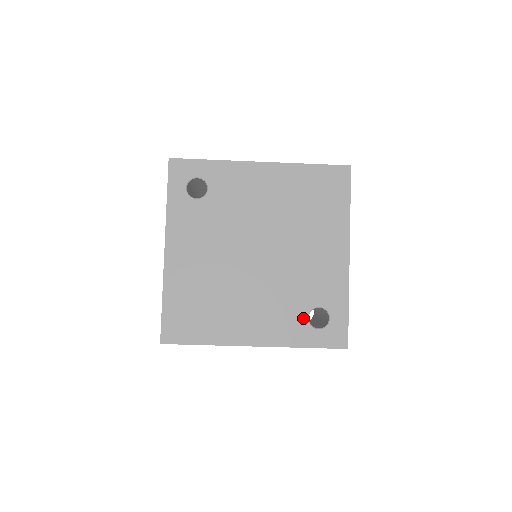
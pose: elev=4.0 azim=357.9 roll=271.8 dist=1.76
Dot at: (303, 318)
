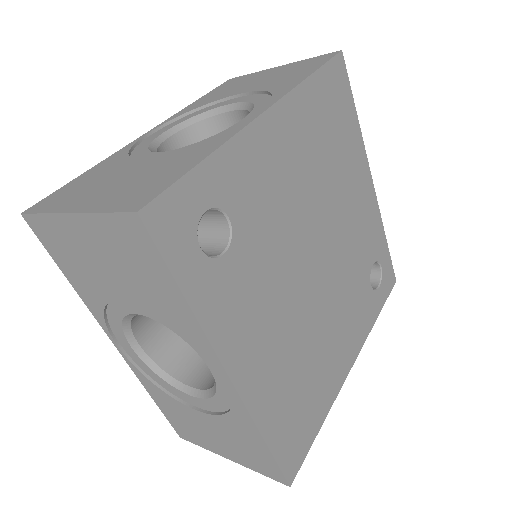
Dot at: (369, 290)
